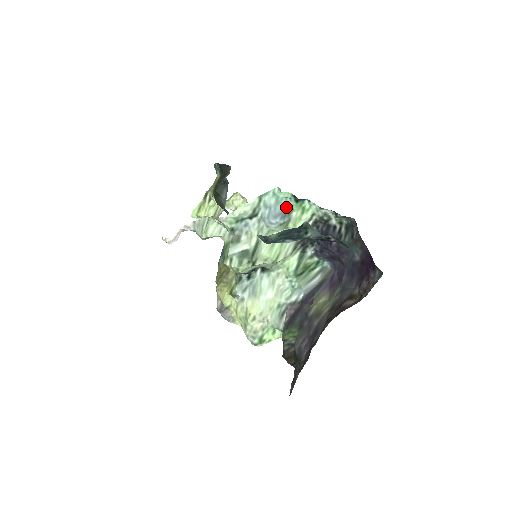
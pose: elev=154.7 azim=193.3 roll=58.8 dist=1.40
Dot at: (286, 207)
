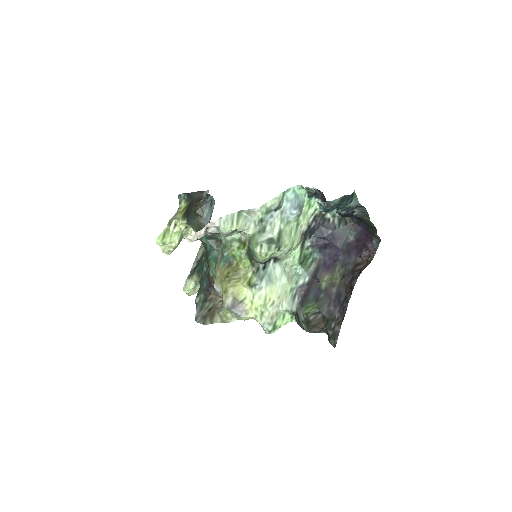
Dot at: (301, 201)
